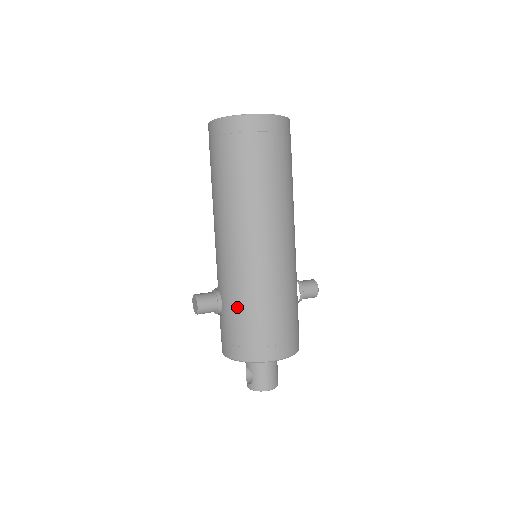
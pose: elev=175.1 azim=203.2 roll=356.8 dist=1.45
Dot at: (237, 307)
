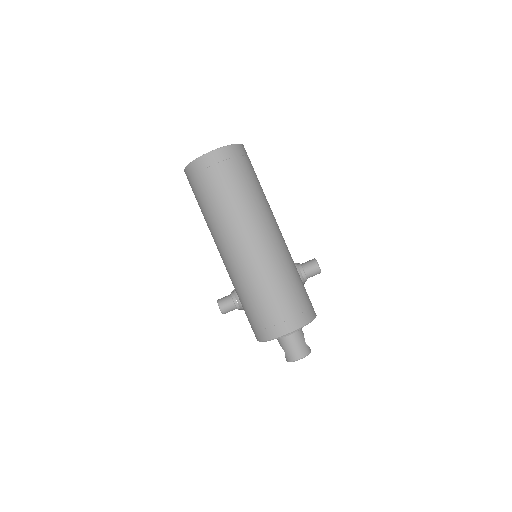
Dot at: (245, 301)
